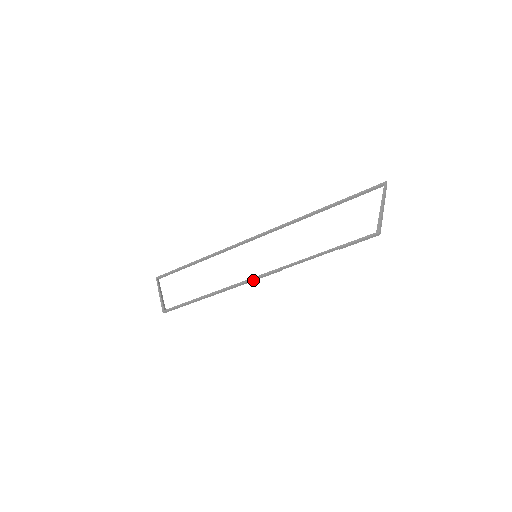
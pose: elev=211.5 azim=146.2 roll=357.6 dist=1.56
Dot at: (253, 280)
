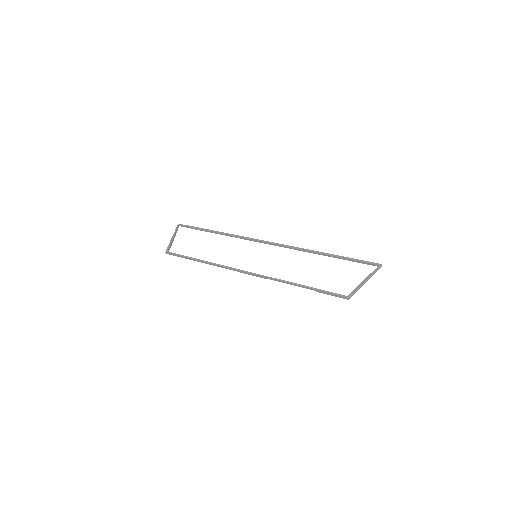
Dot at: (242, 272)
